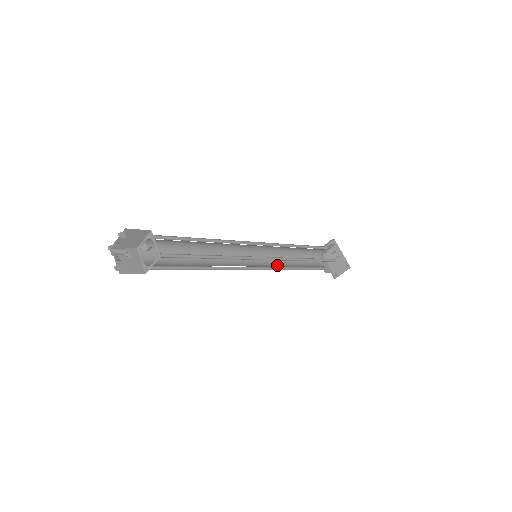
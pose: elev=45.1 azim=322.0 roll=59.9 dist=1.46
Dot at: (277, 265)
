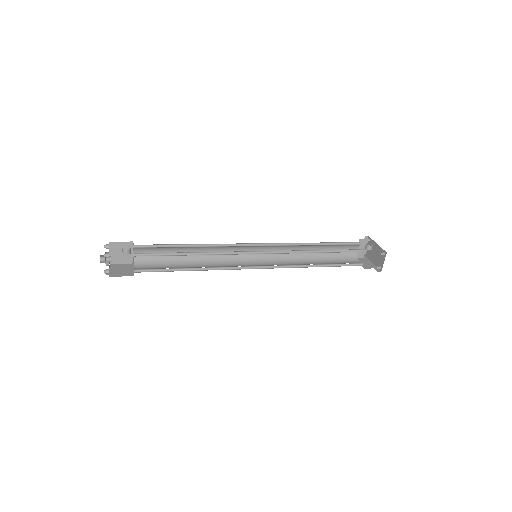
Dot at: (290, 265)
